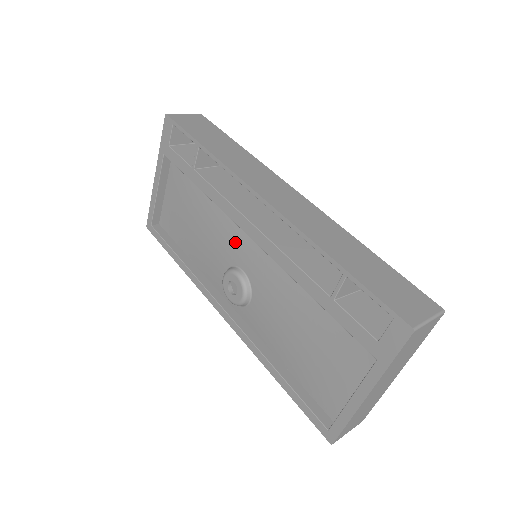
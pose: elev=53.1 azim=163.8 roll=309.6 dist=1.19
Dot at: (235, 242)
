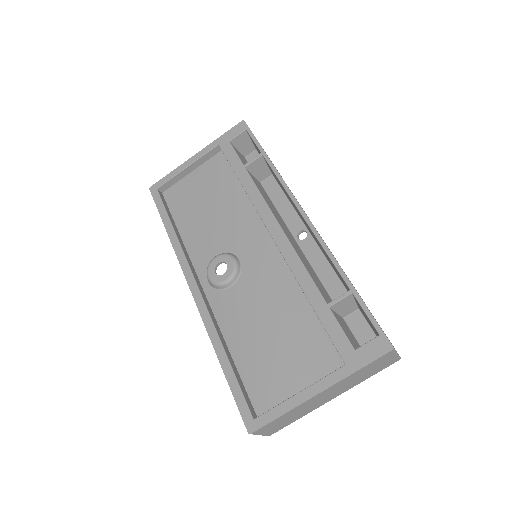
Dot at: (246, 236)
